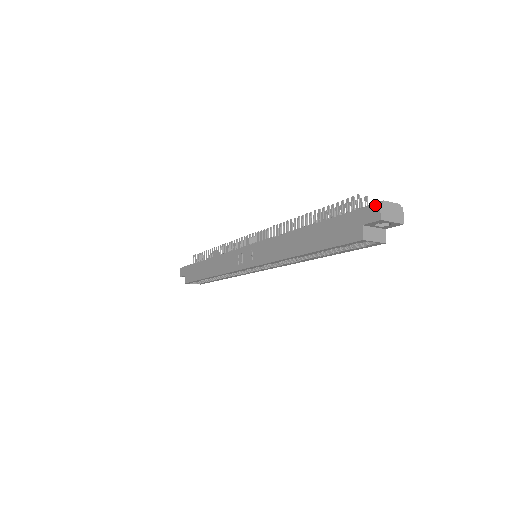
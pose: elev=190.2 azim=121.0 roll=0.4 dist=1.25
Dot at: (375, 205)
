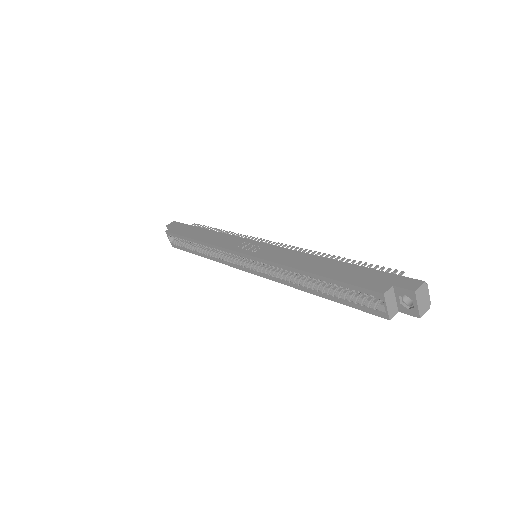
Dot at: (419, 280)
